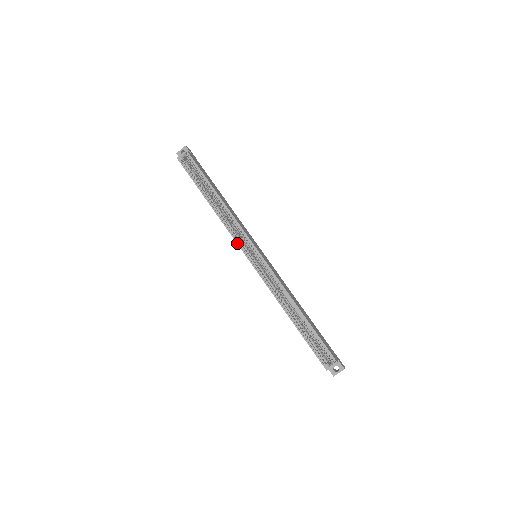
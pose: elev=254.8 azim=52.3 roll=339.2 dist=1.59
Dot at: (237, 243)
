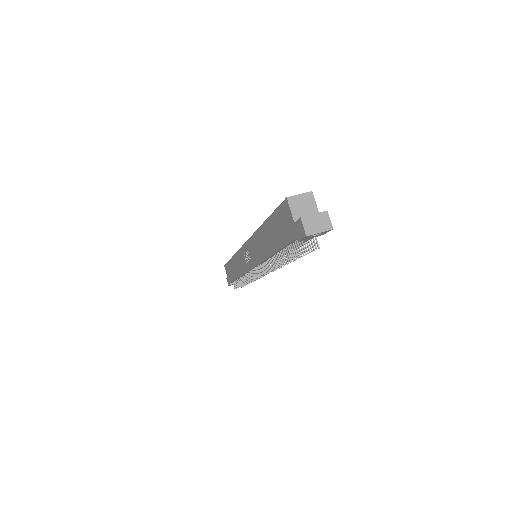
Dot at: (240, 248)
